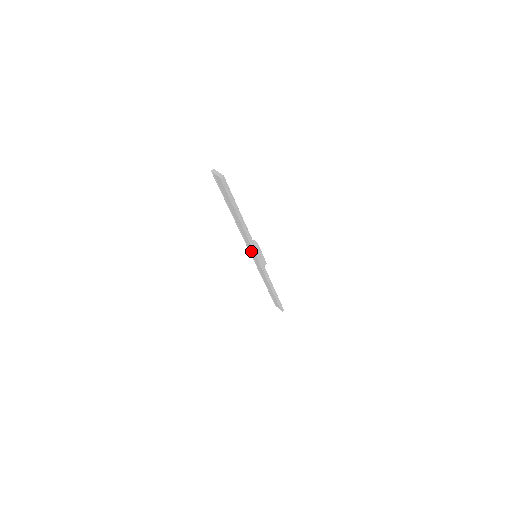
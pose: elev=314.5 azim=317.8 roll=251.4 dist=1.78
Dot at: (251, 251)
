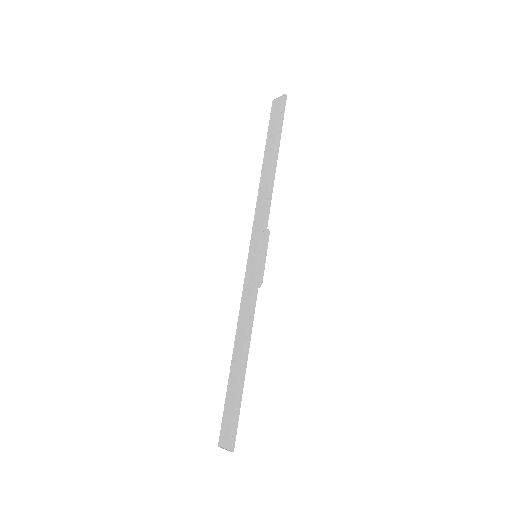
Dot at: (254, 242)
